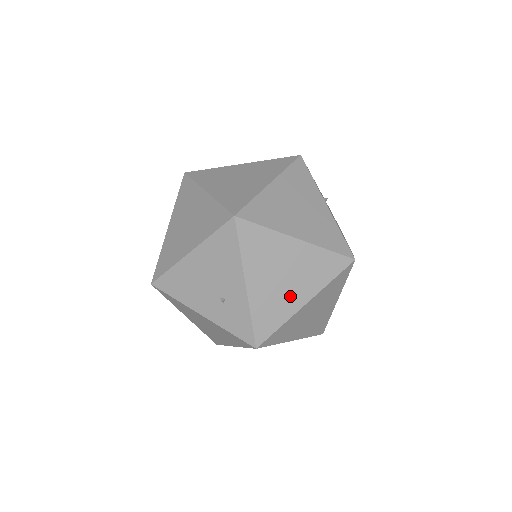
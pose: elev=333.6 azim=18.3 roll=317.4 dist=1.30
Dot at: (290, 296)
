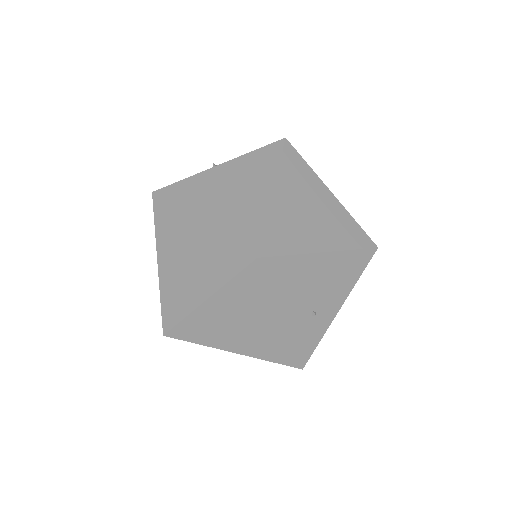
Dot at: occluded
